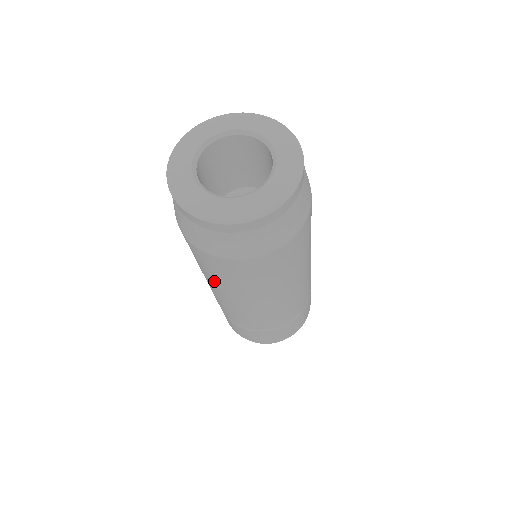
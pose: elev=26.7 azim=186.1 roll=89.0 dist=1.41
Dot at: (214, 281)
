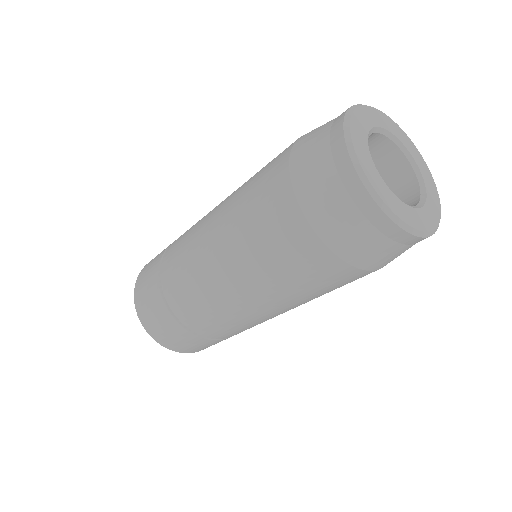
Dot at: (303, 300)
